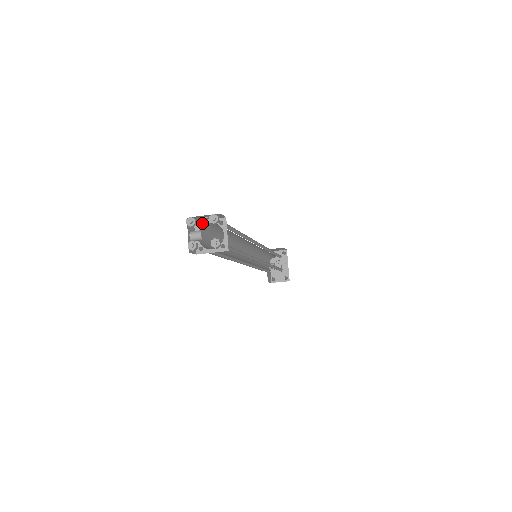
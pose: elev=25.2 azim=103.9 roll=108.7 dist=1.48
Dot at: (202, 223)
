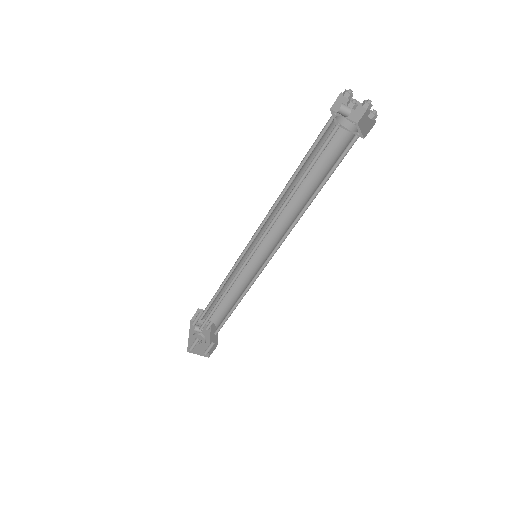
Dot at: (337, 114)
